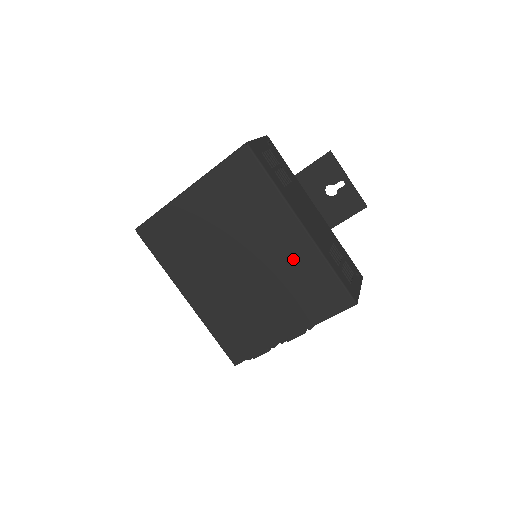
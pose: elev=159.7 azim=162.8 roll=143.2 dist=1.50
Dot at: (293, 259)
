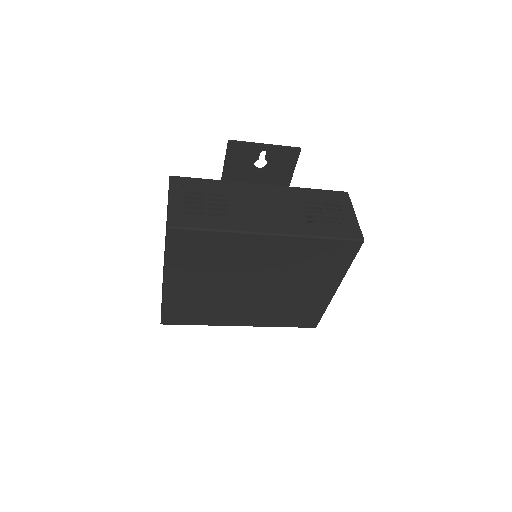
Dot at: (287, 255)
